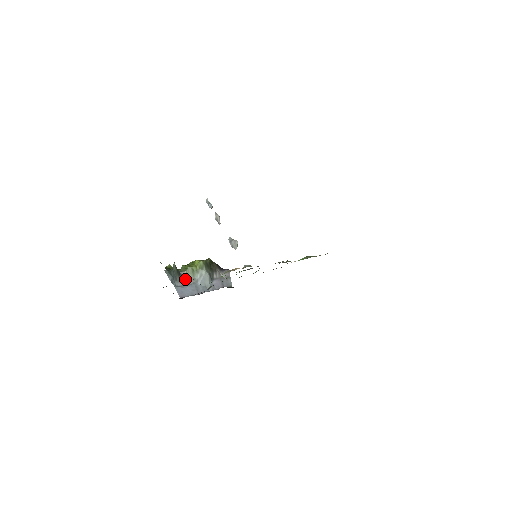
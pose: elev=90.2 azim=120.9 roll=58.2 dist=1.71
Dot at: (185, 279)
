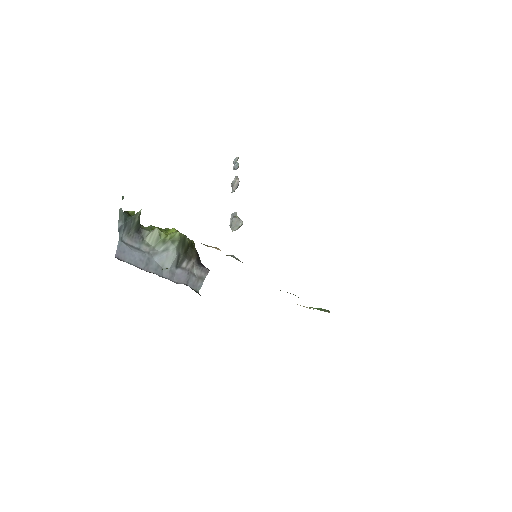
Dot at: (141, 240)
